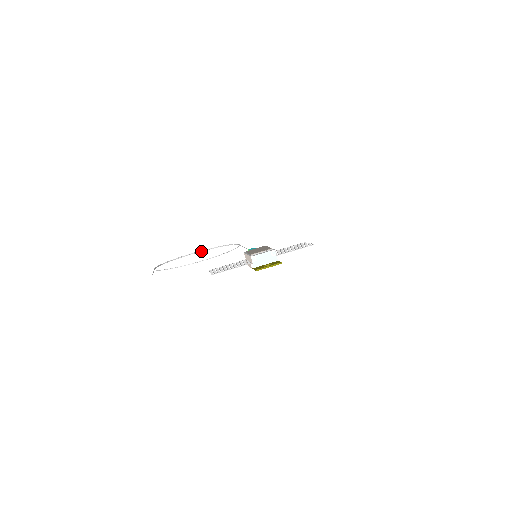
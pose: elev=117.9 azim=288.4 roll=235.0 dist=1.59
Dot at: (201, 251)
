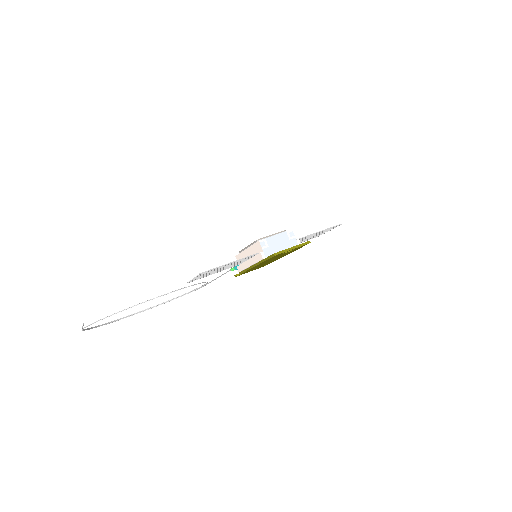
Dot at: (146, 309)
